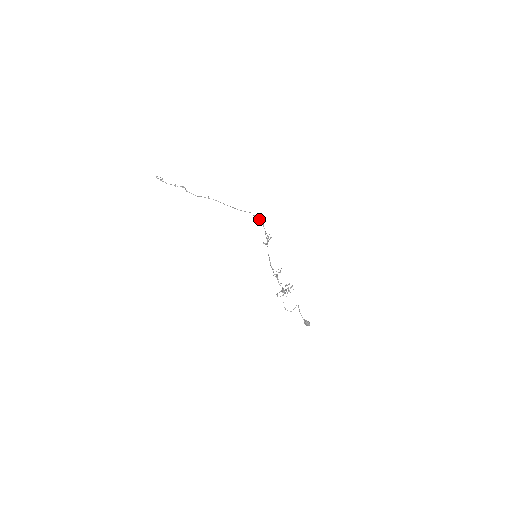
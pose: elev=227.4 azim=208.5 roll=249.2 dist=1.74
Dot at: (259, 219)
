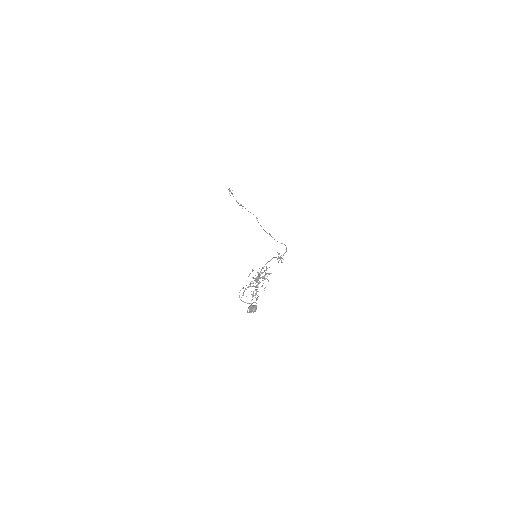
Dot at: occluded
